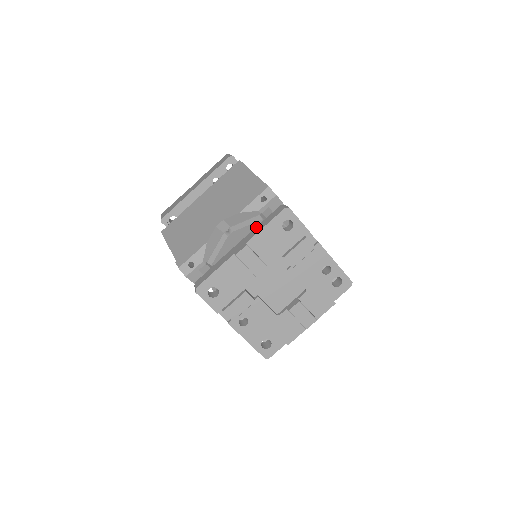
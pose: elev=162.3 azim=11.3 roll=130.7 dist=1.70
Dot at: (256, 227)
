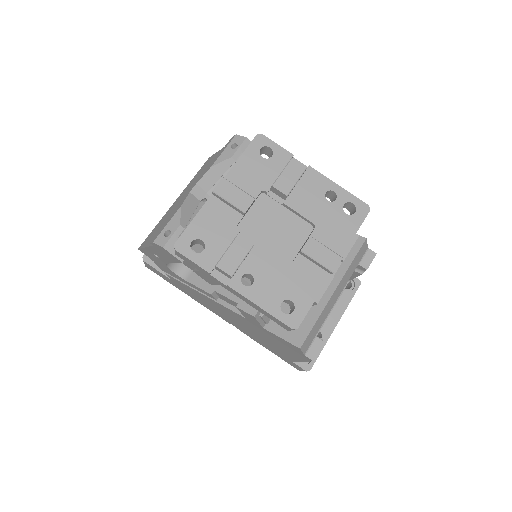
Dot at: occluded
